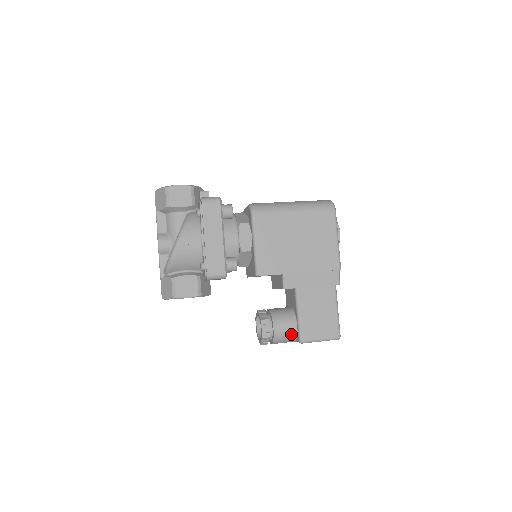
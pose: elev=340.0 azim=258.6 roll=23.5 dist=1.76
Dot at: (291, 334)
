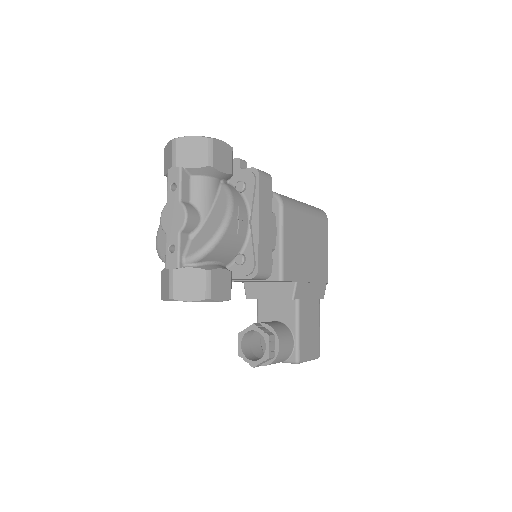
Dot at: (288, 353)
